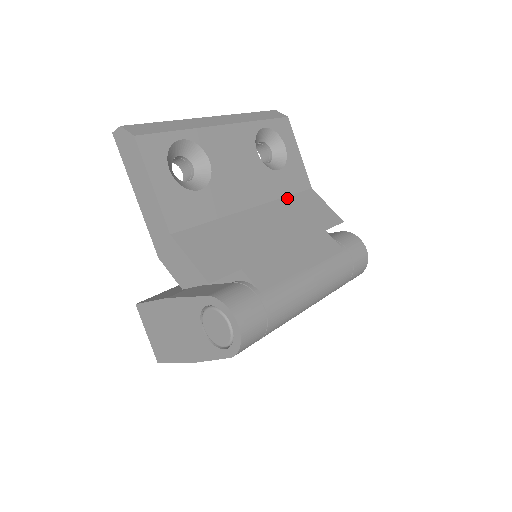
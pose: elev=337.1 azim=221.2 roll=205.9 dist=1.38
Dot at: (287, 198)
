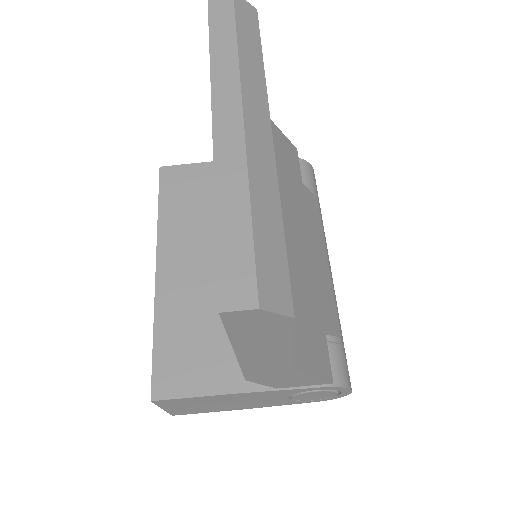
Dot at: occluded
